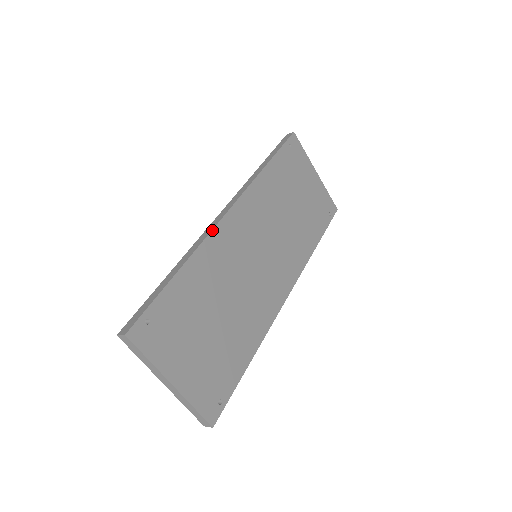
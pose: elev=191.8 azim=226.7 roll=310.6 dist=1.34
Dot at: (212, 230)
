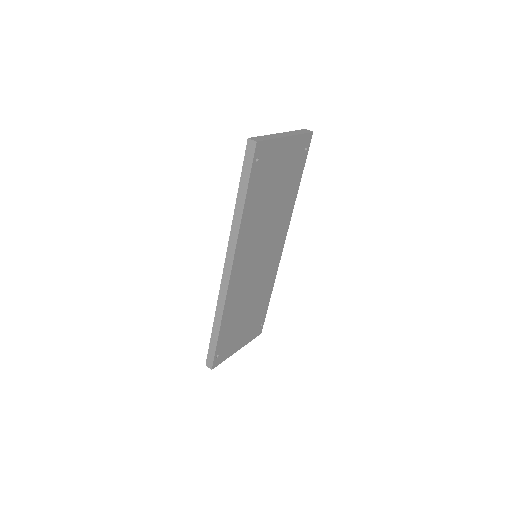
Dot at: (226, 294)
